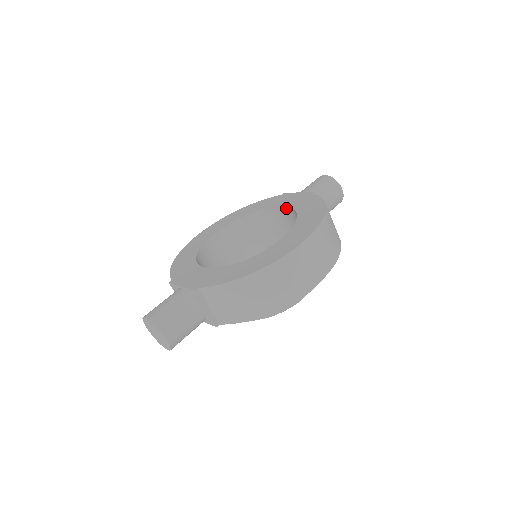
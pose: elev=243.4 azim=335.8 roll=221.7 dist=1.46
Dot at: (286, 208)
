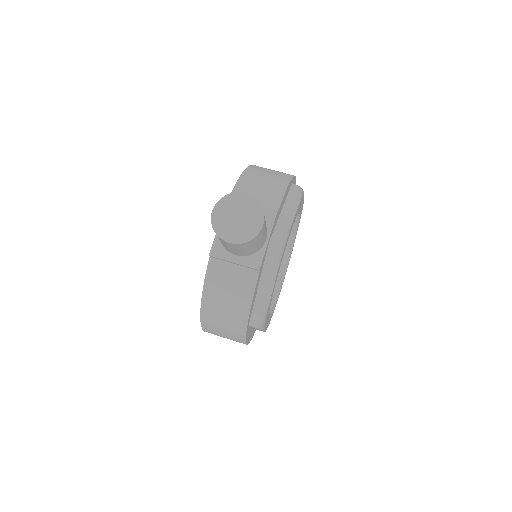
Dot at: occluded
